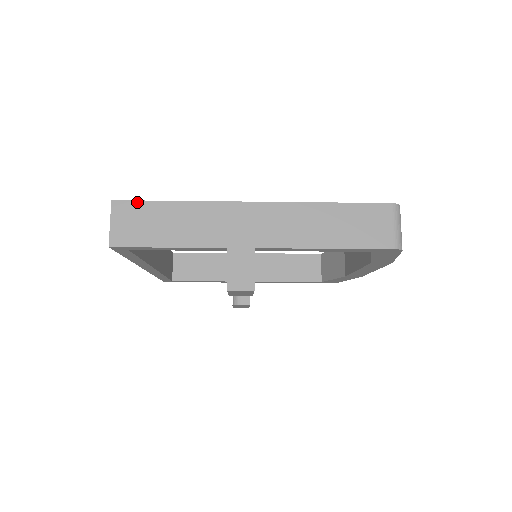
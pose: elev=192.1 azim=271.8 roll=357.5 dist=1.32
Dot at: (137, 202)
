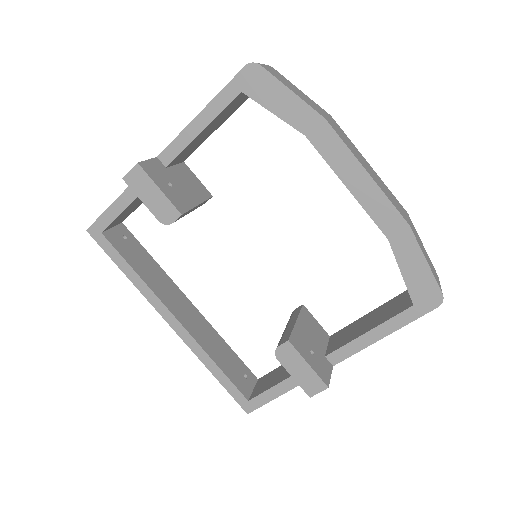
Dot at: occluded
